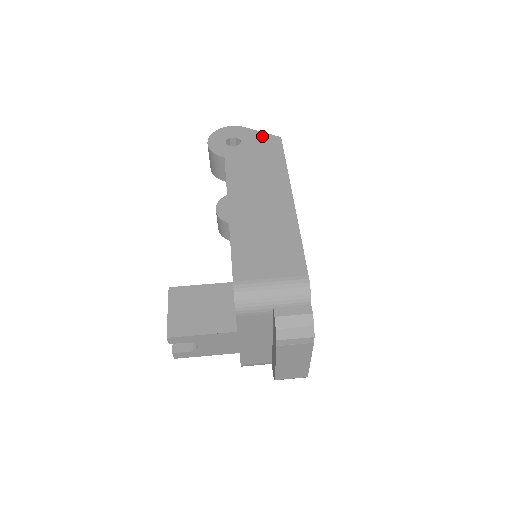
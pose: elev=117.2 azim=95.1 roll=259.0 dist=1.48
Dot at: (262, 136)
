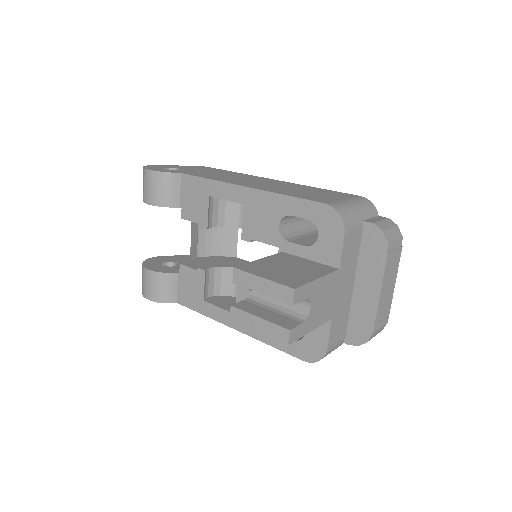
Dot at: (190, 166)
